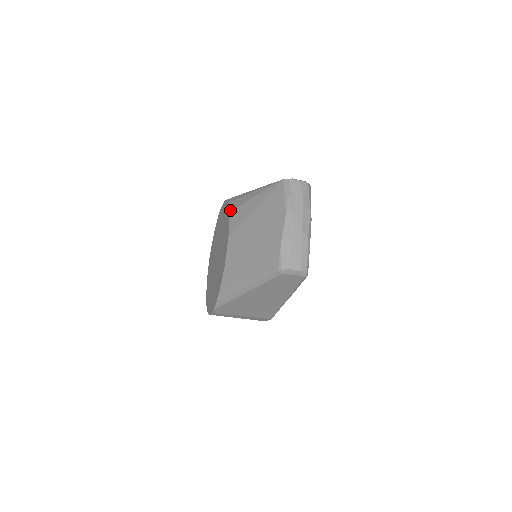
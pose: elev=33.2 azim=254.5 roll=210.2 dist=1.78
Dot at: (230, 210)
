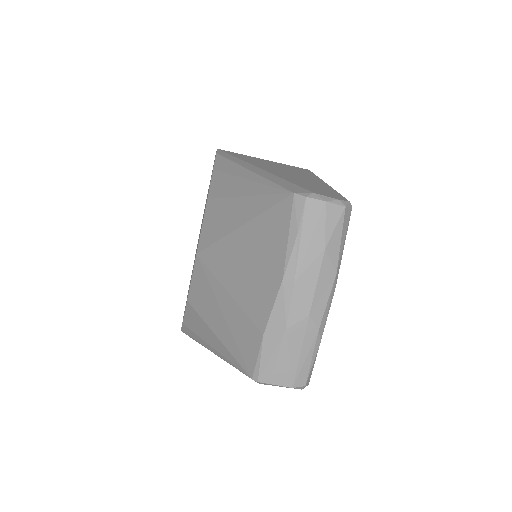
Dot at: (208, 196)
